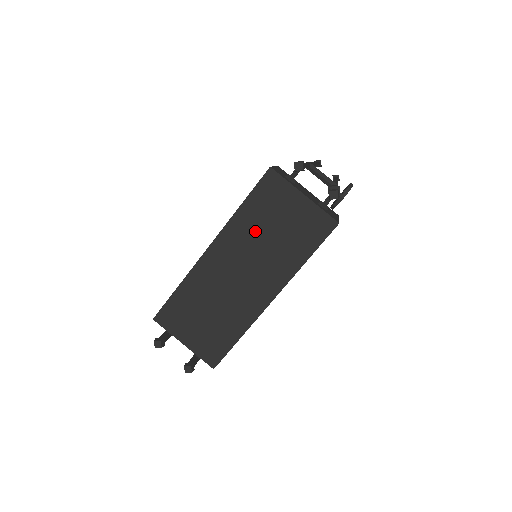
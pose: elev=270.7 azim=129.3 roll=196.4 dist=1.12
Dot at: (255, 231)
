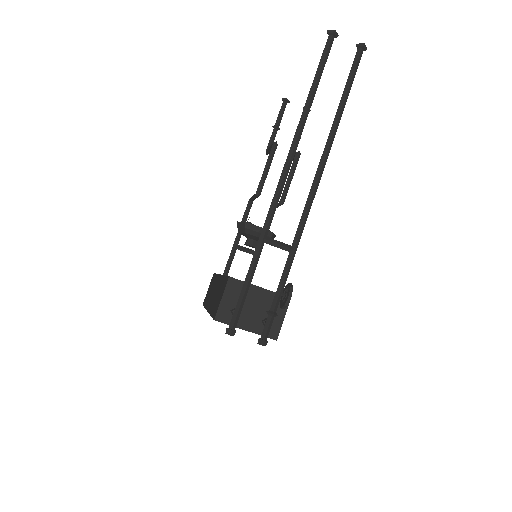
Dot at: occluded
